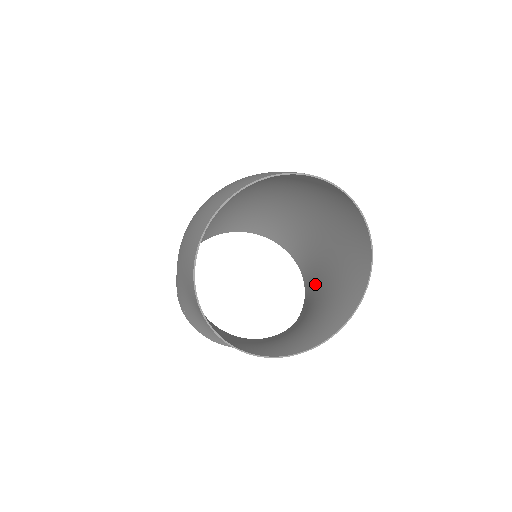
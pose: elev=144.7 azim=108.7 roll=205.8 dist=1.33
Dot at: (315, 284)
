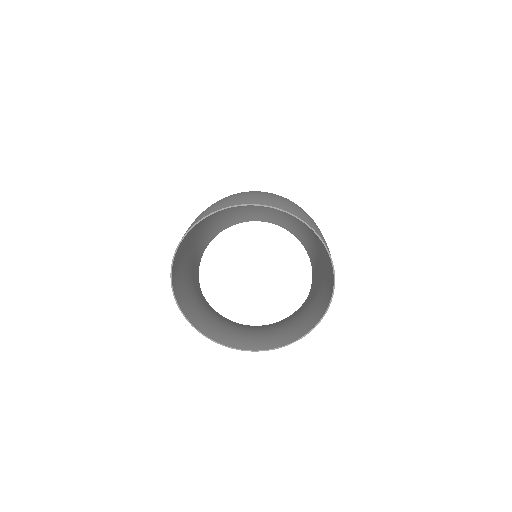
Dot at: (310, 293)
